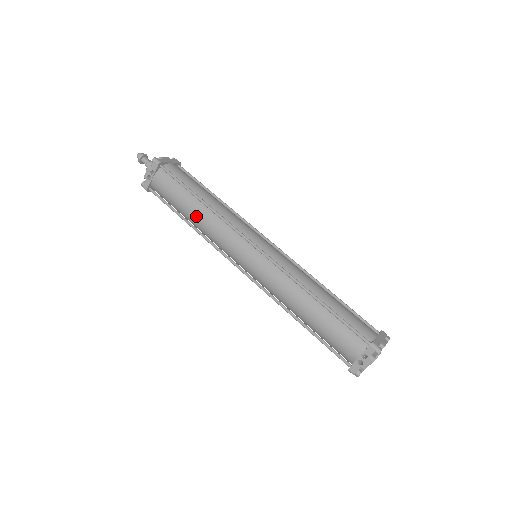
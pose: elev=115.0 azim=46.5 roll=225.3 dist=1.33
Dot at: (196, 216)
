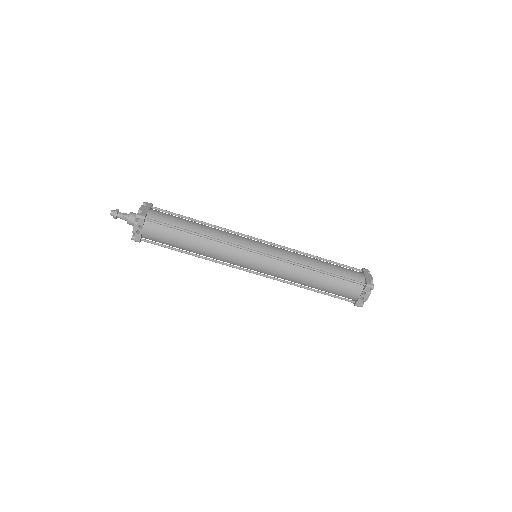
Dot at: (198, 248)
